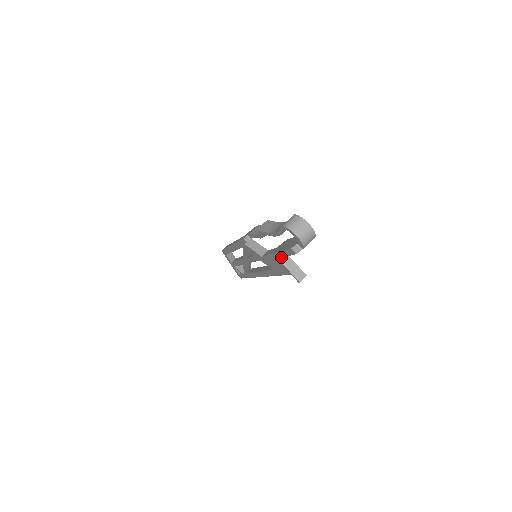
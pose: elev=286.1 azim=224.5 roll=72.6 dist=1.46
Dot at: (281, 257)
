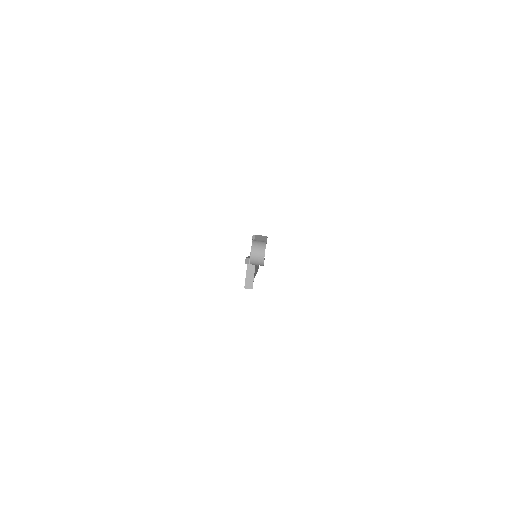
Dot at: occluded
